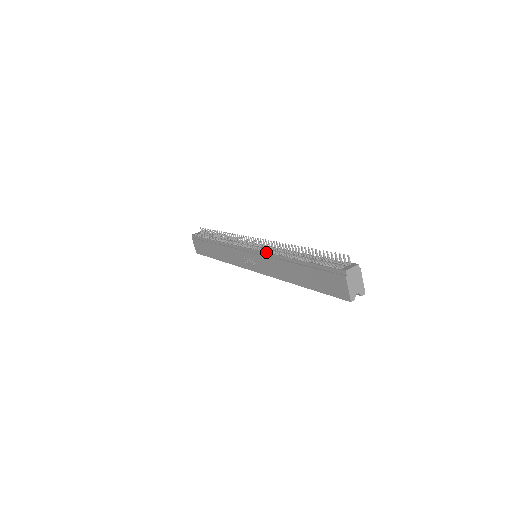
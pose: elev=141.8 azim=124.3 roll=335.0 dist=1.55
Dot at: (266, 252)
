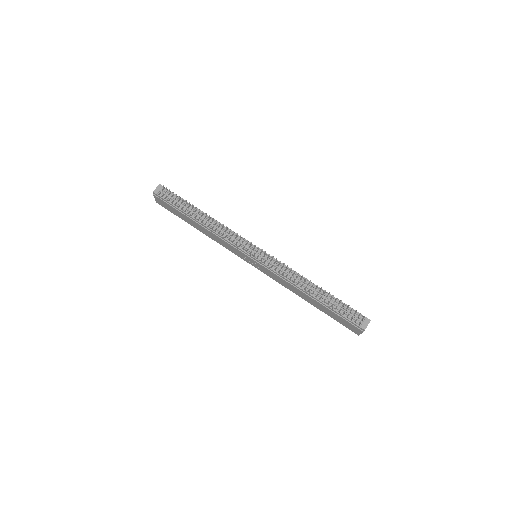
Dot at: (278, 274)
